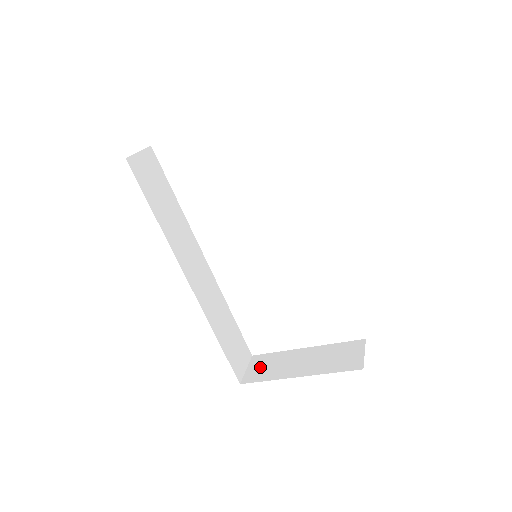
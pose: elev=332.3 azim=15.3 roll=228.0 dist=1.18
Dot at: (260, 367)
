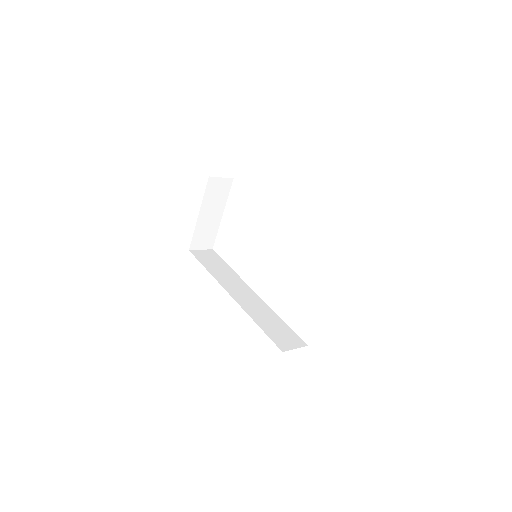
Dot at: occluded
